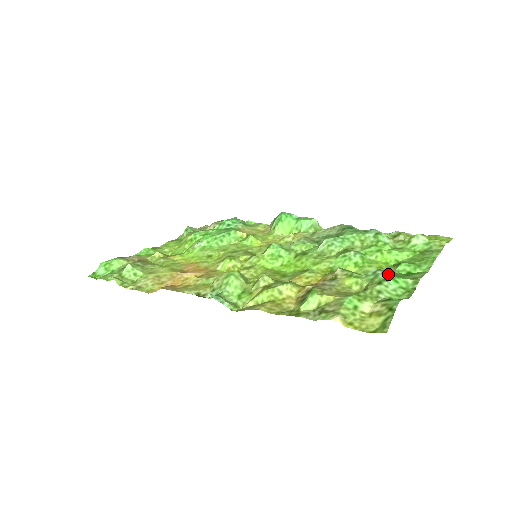
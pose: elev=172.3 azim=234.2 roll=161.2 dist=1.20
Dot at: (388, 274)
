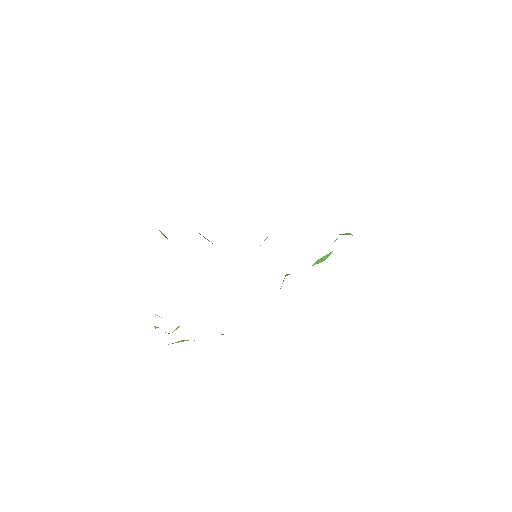
Dot at: occluded
